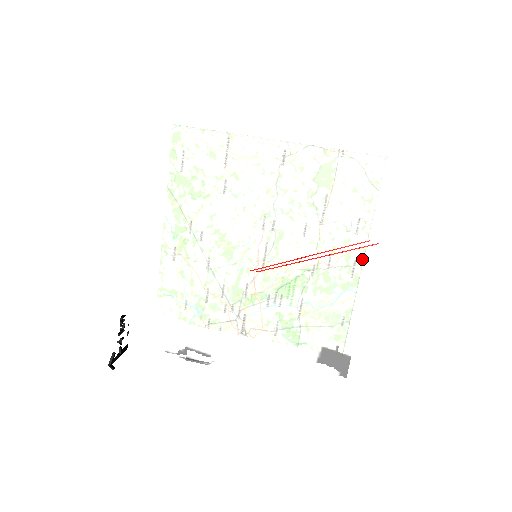
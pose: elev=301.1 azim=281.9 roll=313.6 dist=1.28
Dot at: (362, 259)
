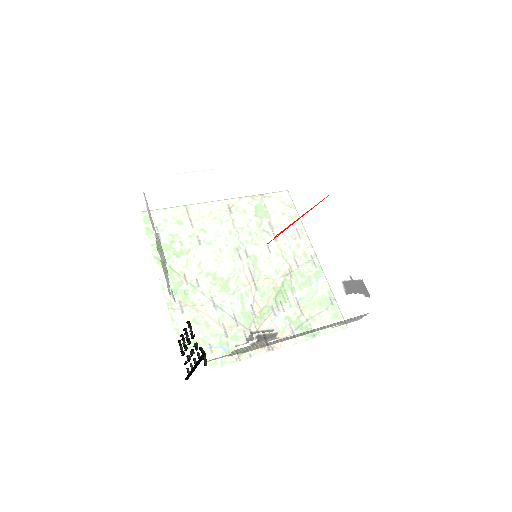
Dot at: (325, 215)
